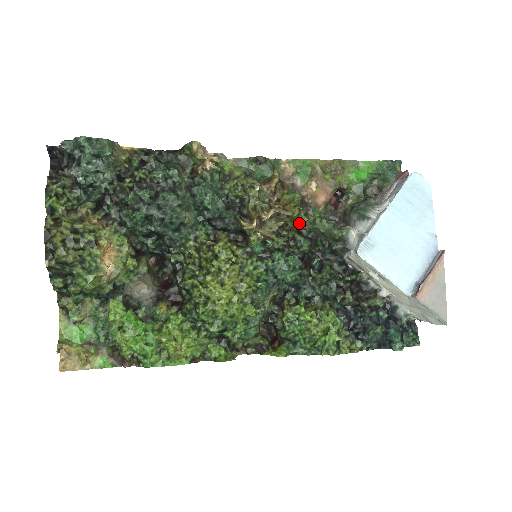
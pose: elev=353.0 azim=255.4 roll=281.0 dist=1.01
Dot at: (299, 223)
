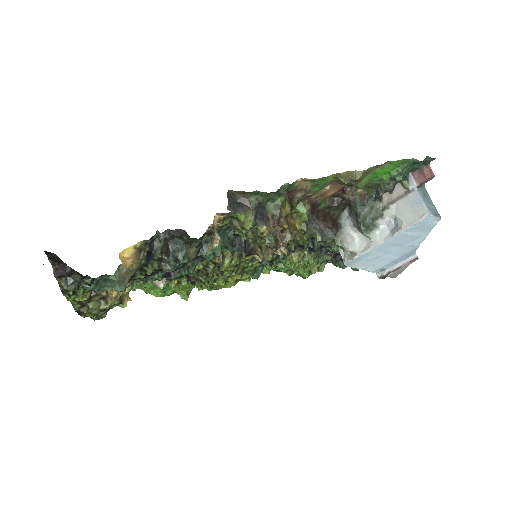
Dot at: (300, 239)
